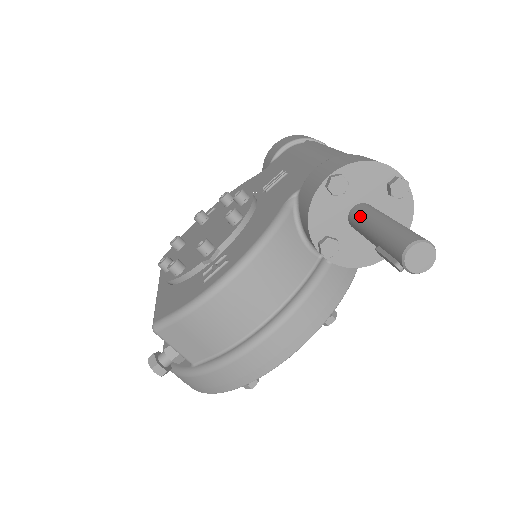
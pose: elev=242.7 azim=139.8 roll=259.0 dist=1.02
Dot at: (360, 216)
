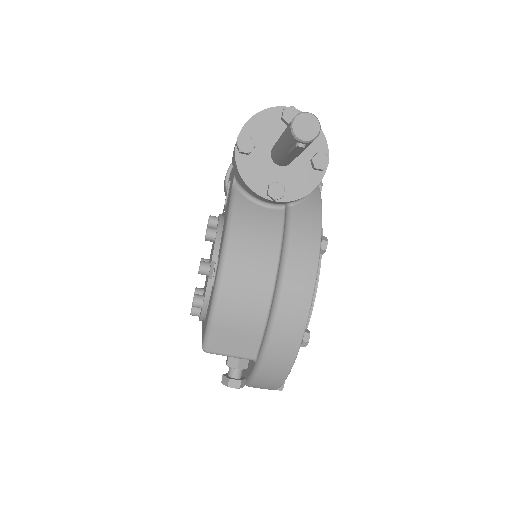
Dot at: (274, 150)
